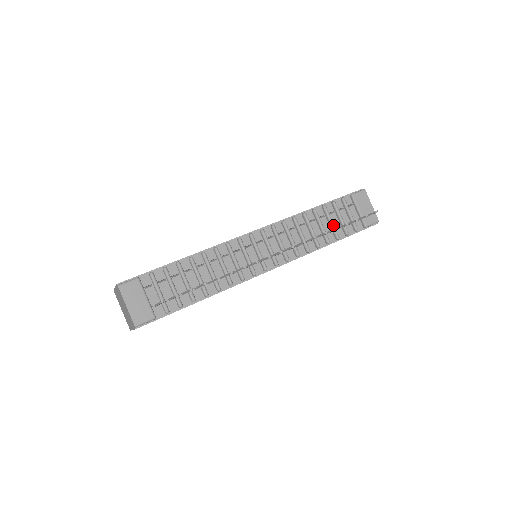
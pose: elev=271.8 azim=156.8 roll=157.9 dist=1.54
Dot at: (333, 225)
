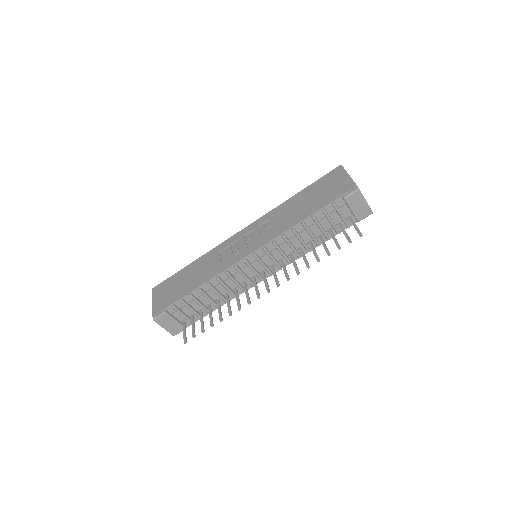
Dot at: (323, 232)
